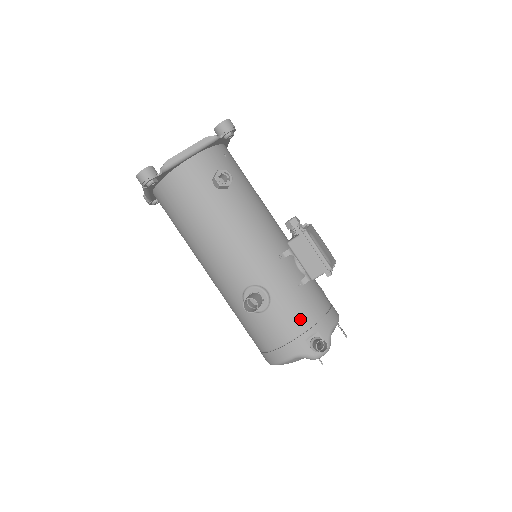
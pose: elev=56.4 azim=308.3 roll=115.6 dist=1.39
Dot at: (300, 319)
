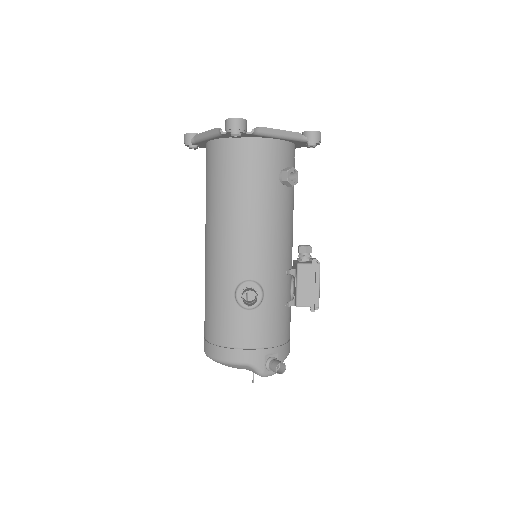
Dot at: (272, 334)
